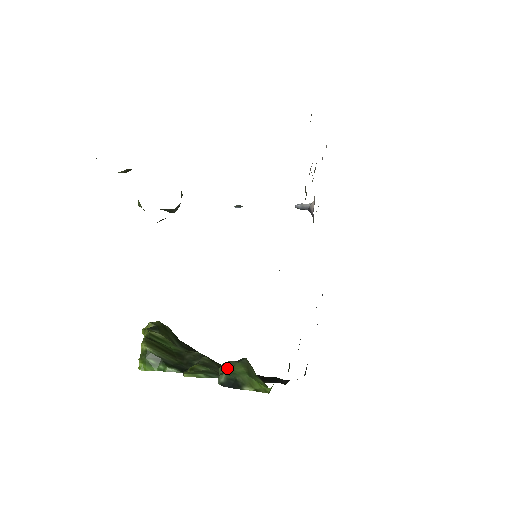
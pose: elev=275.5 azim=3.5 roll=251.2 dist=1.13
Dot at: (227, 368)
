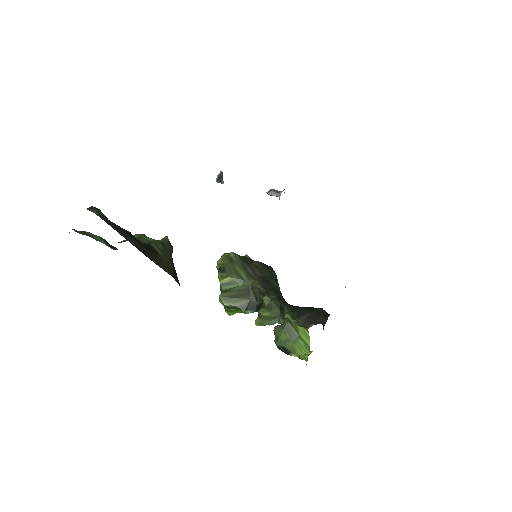
Dot at: (277, 336)
